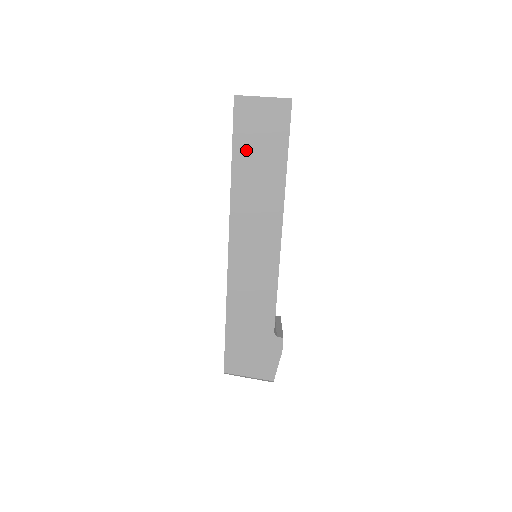
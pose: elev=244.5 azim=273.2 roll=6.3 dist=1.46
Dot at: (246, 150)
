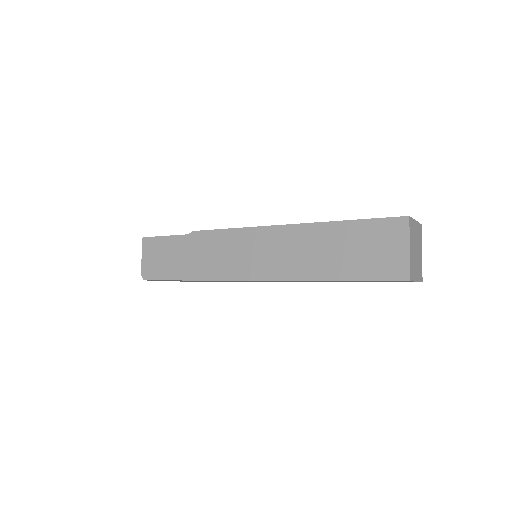
Dot at: occluded
